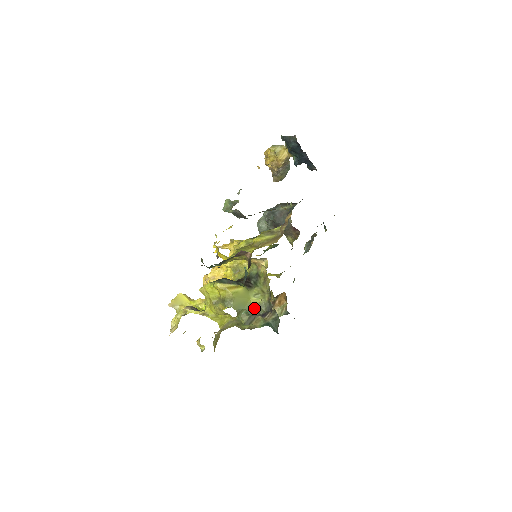
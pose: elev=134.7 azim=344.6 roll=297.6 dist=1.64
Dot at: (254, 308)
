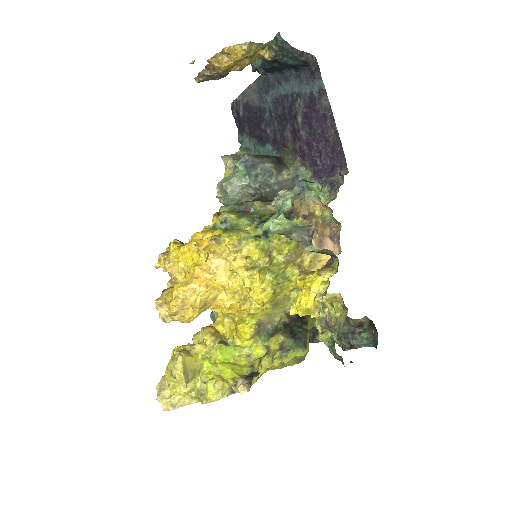
Dot at: occluded
